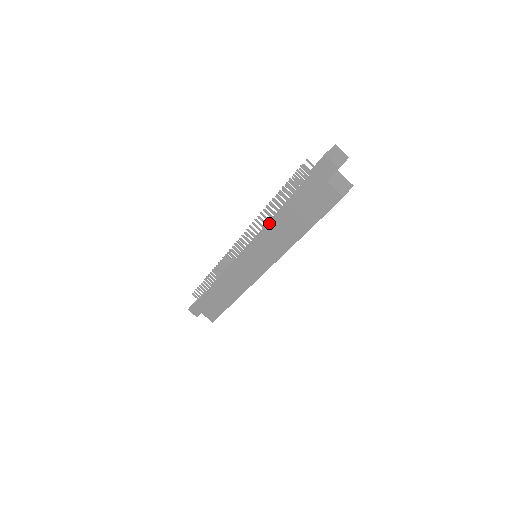
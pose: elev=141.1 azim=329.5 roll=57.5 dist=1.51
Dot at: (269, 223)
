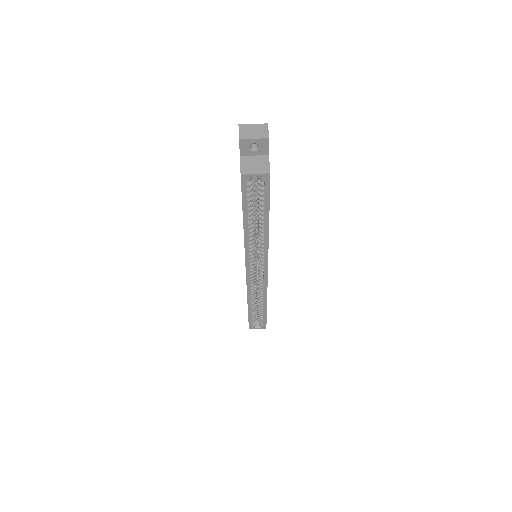
Dot at: occluded
